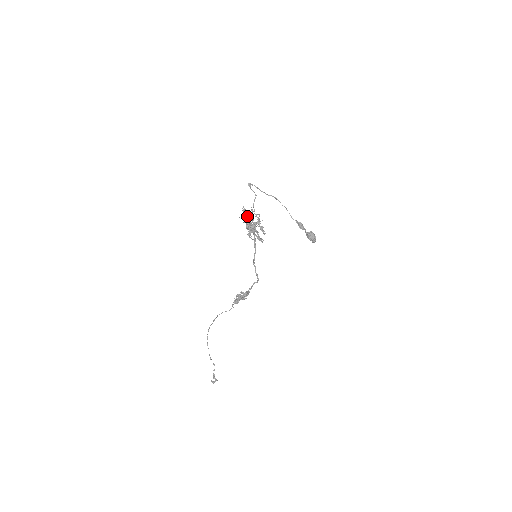
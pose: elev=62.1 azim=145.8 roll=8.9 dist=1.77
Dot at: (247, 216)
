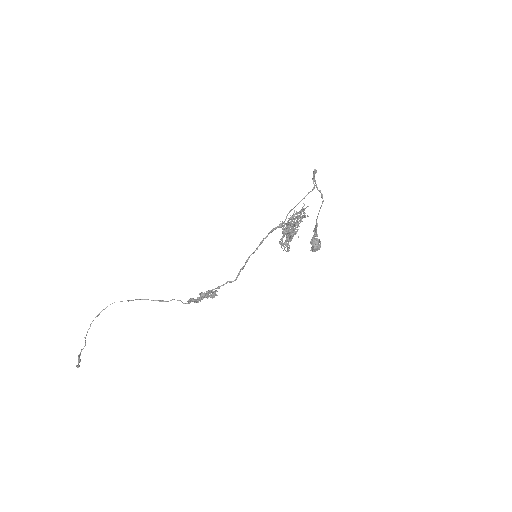
Dot at: (296, 218)
